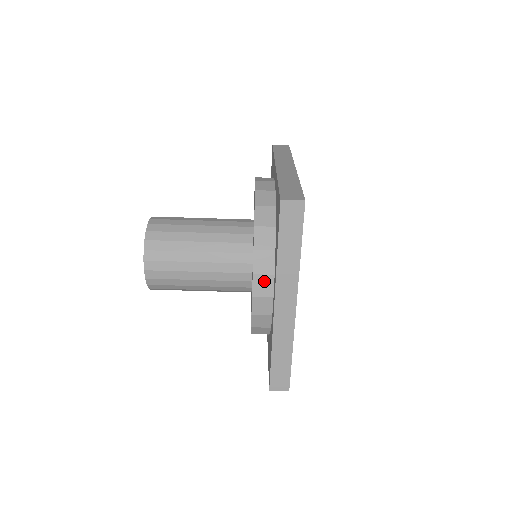
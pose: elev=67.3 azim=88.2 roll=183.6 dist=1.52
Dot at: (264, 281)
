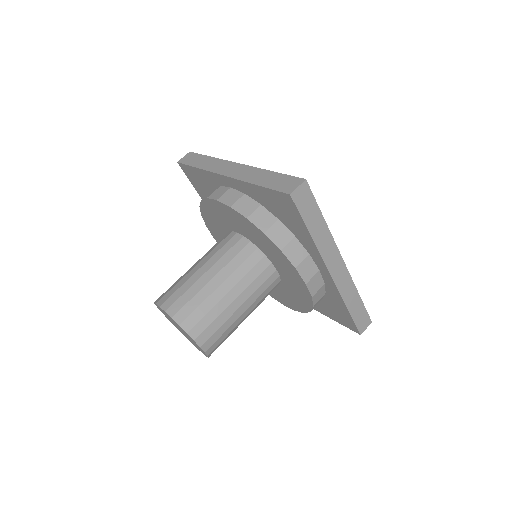
Dot at: (306, 265)
